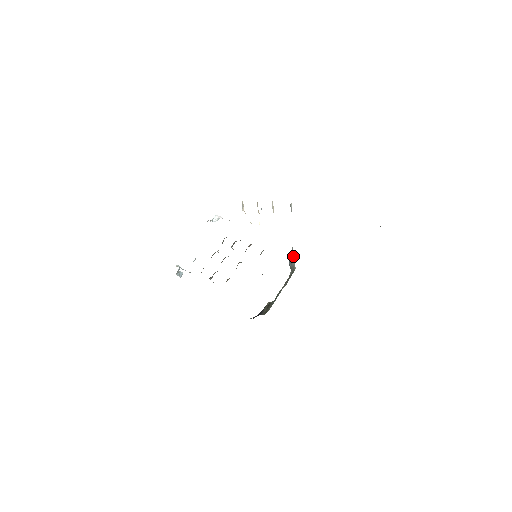
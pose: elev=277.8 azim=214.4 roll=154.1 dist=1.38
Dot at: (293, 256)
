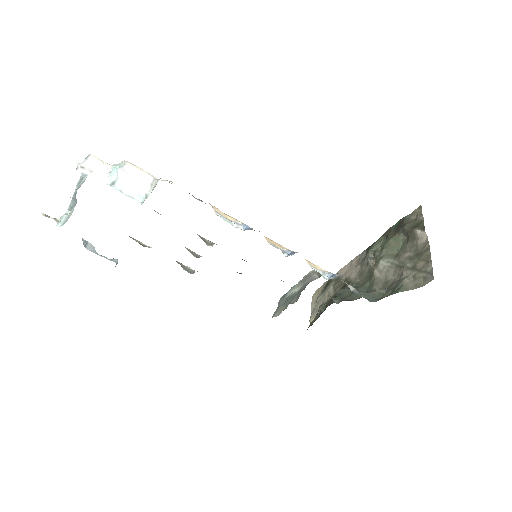
Dot at: occluded
